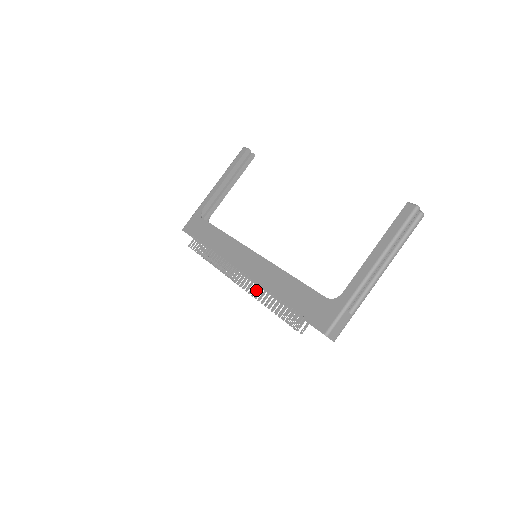
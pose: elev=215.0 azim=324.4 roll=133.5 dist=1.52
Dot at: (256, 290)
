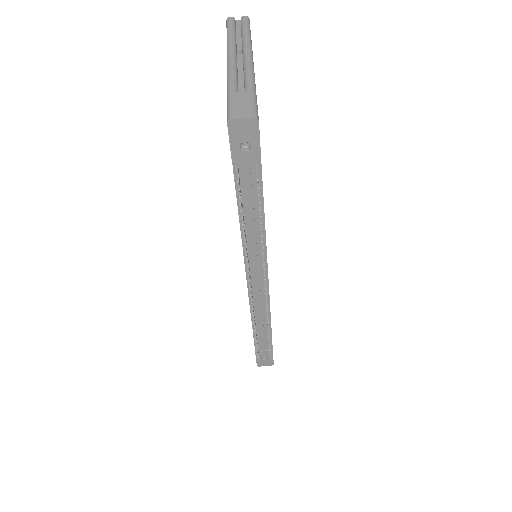
Dot at: occluded
